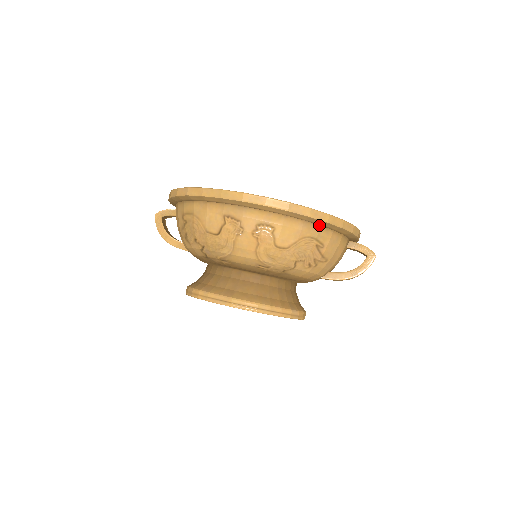
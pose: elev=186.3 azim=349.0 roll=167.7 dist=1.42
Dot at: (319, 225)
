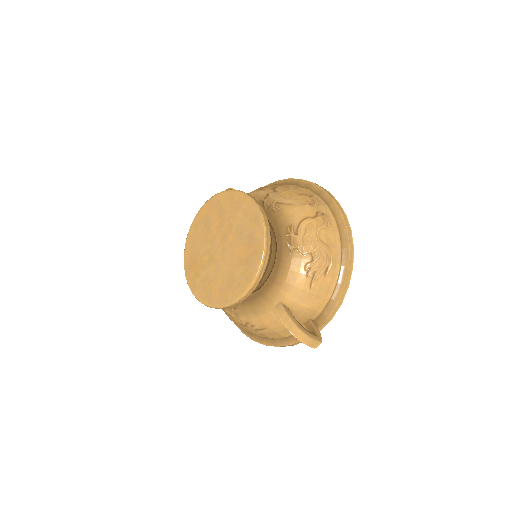
Dot at: (341, 265)
